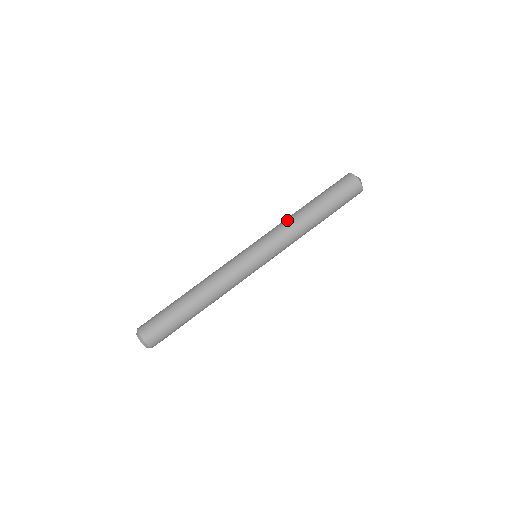
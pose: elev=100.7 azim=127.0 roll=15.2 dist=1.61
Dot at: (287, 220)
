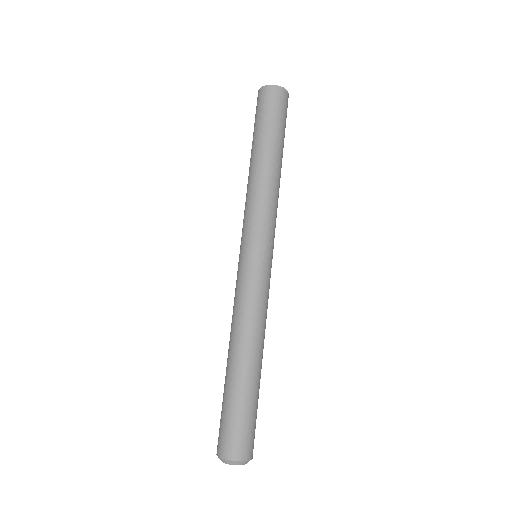
Dot at: occluded
